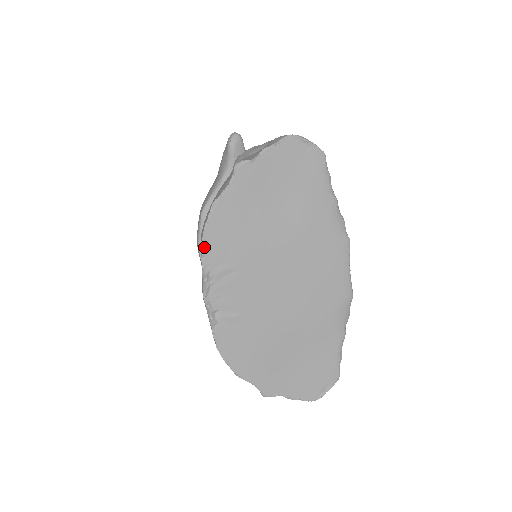
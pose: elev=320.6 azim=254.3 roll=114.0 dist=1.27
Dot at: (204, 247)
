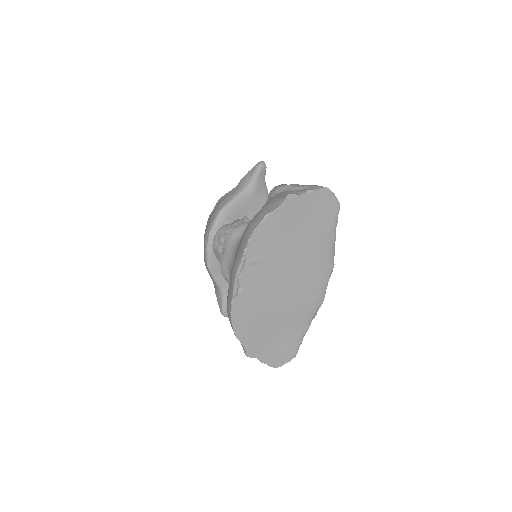
Dot at: (250, 242)
